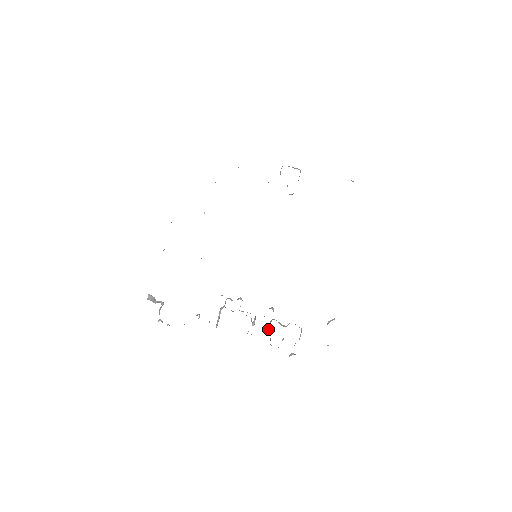
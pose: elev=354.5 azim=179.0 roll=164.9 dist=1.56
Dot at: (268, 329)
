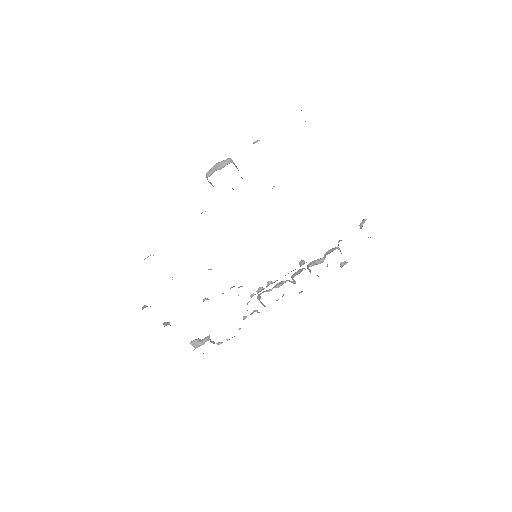
Dot at: occluded
